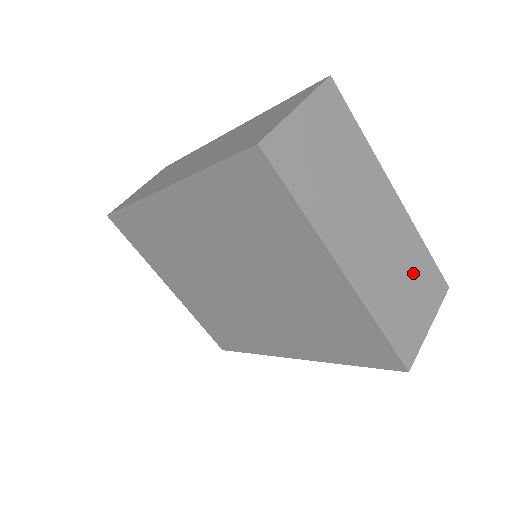
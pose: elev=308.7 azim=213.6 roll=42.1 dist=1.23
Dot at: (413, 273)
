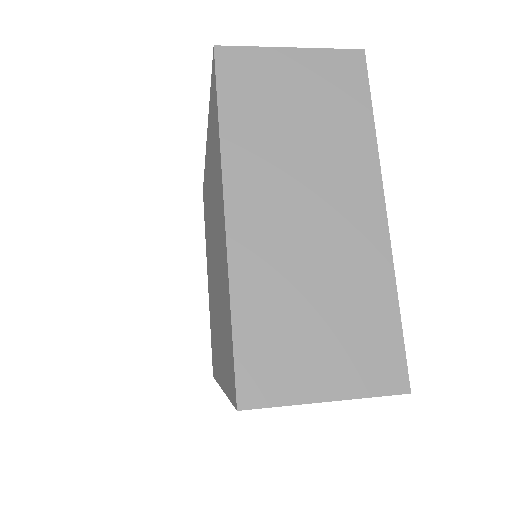
Dot at: (345, 312)
